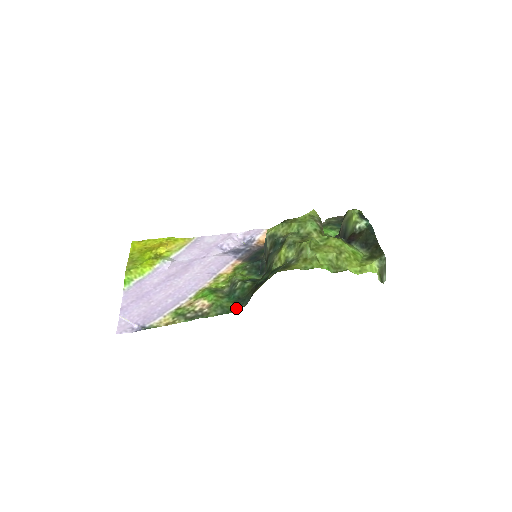
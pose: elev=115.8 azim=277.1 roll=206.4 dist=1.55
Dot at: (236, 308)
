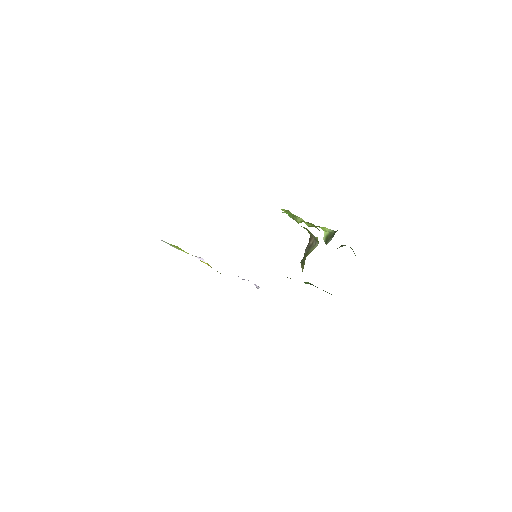
Dot at: occluded
